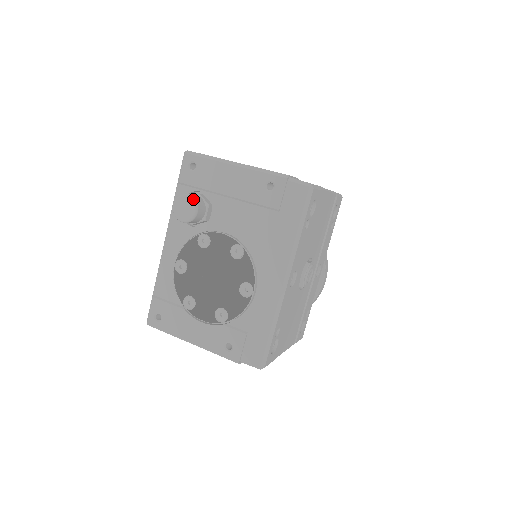
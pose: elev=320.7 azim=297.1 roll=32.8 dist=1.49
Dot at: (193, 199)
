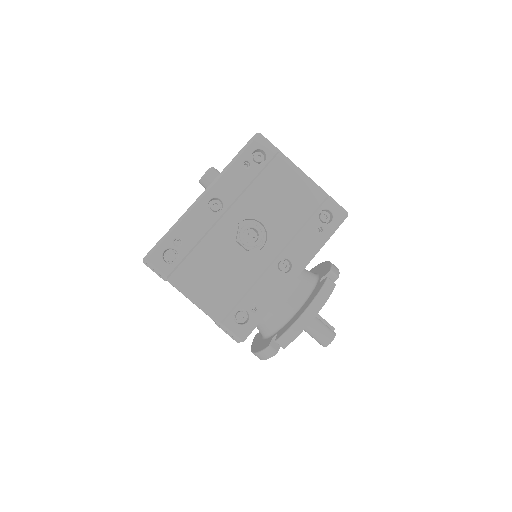
Dot at: (211, 167)
